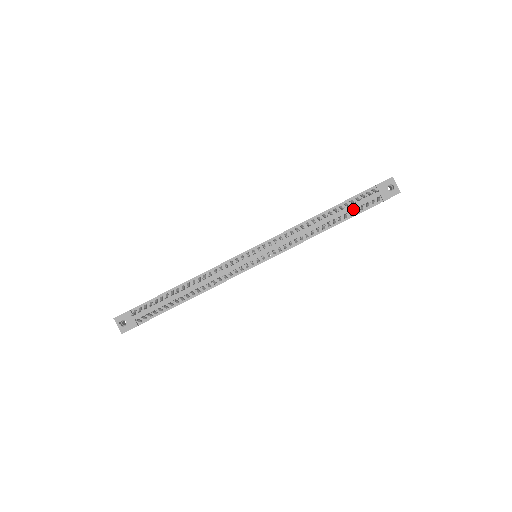
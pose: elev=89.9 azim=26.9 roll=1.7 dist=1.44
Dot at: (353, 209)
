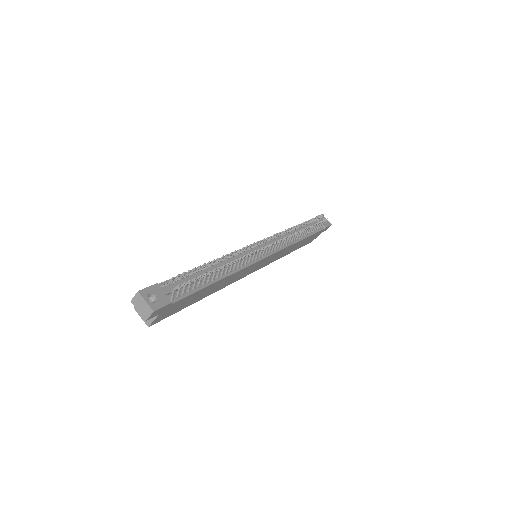
Dot at: occluded
